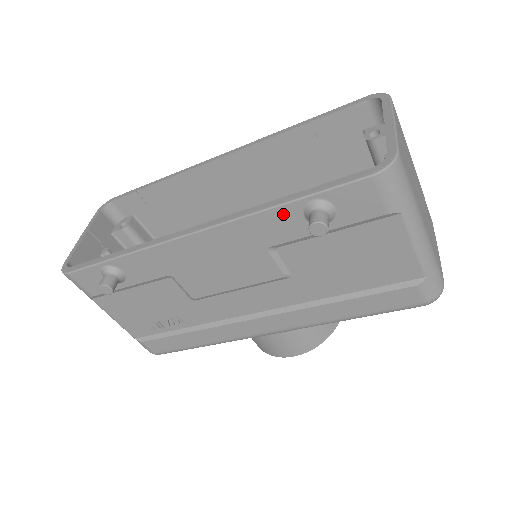
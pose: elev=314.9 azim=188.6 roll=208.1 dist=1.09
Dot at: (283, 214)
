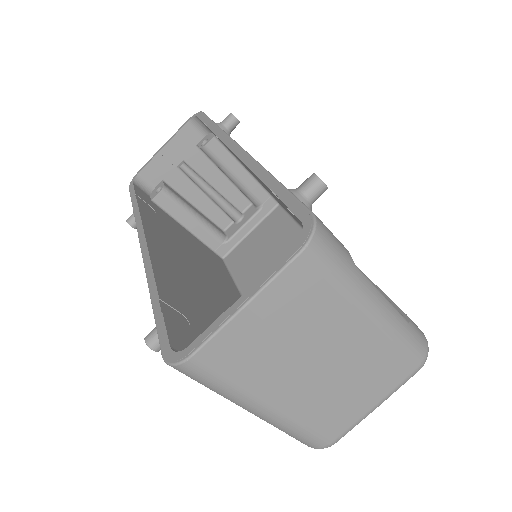
Dot at: occluded
